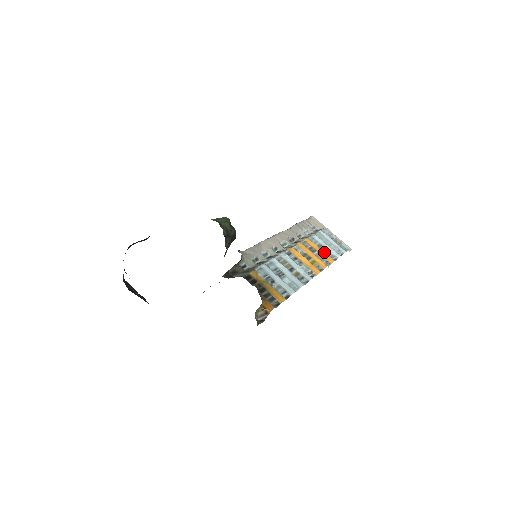
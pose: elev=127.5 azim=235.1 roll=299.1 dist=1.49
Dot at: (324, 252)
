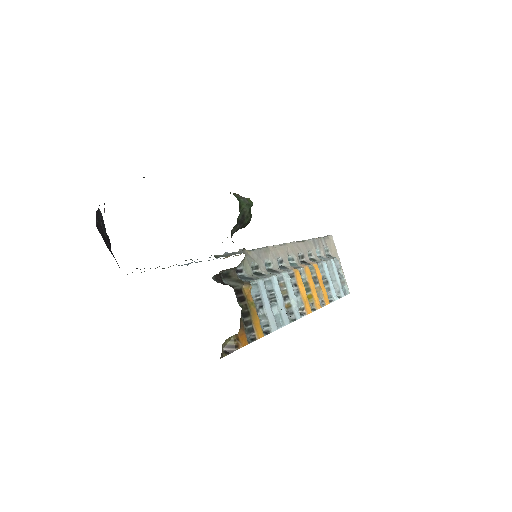
Dot at: (325, 288)
